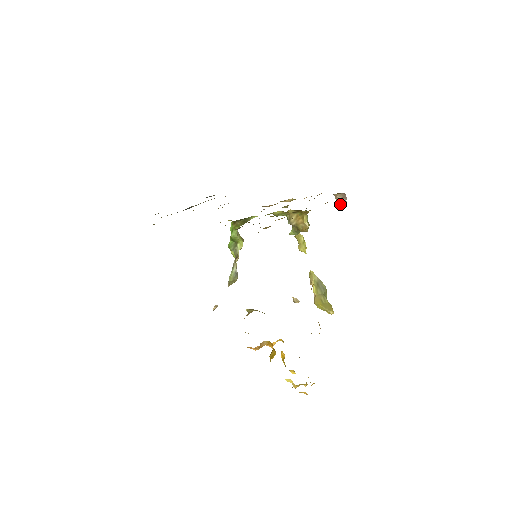
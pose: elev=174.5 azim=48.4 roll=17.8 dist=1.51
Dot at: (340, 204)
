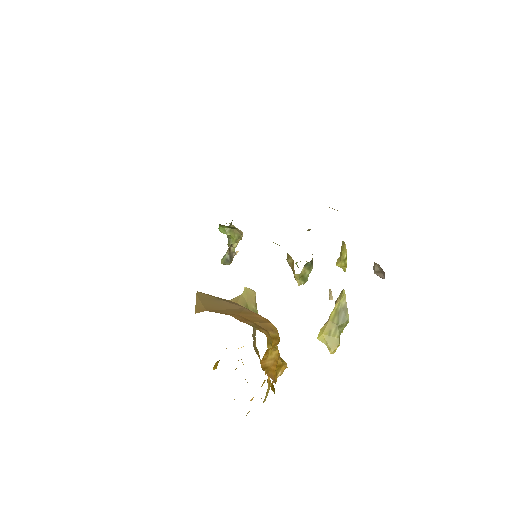
Dot at: (377, 274)
